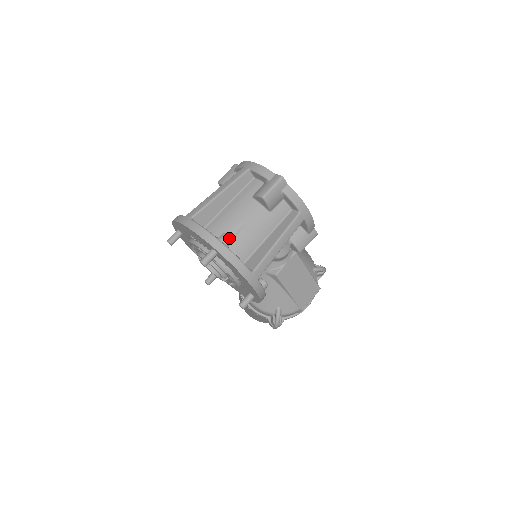
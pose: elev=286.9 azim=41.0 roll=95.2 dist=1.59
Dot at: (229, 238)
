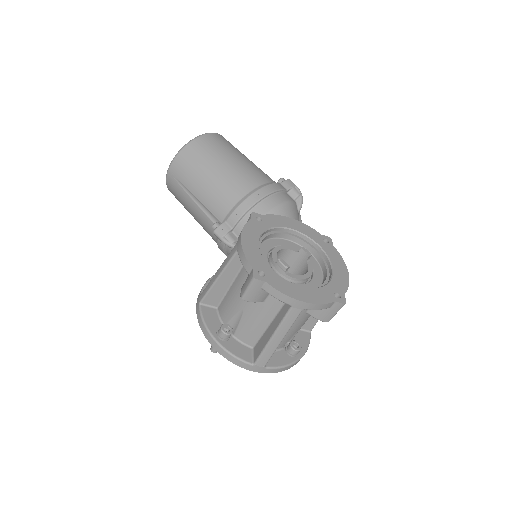
Dot at: occluded
